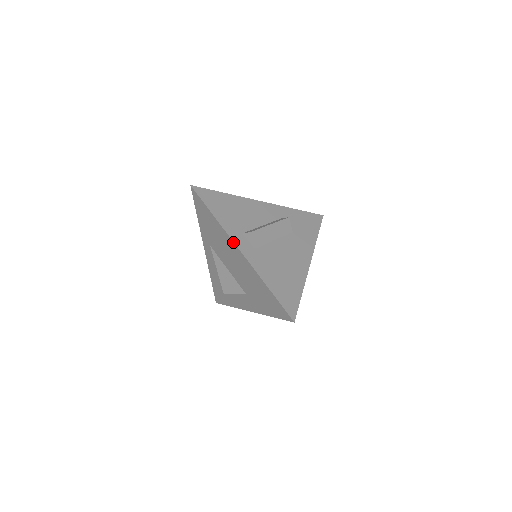
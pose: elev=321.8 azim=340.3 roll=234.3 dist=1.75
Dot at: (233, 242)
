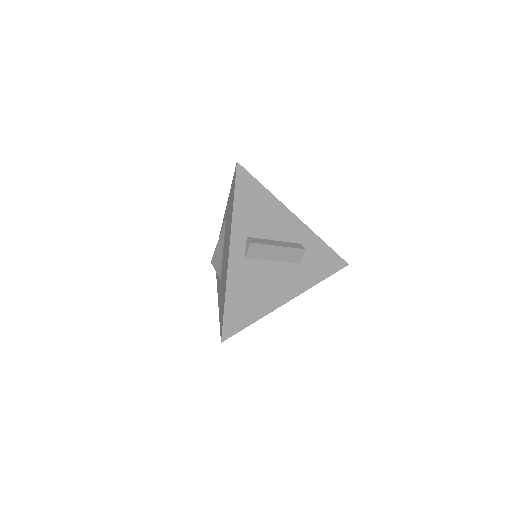
Dot at: (230, 240)
